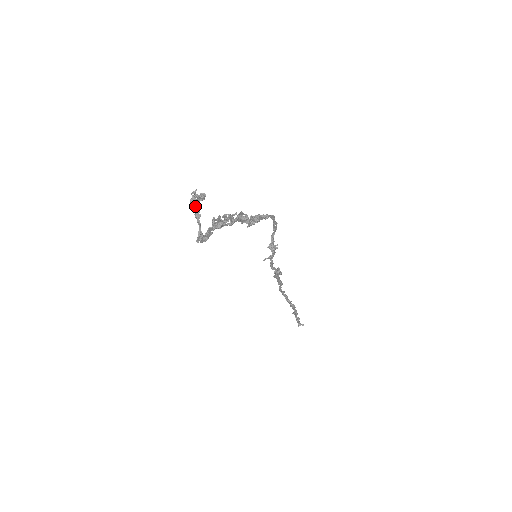
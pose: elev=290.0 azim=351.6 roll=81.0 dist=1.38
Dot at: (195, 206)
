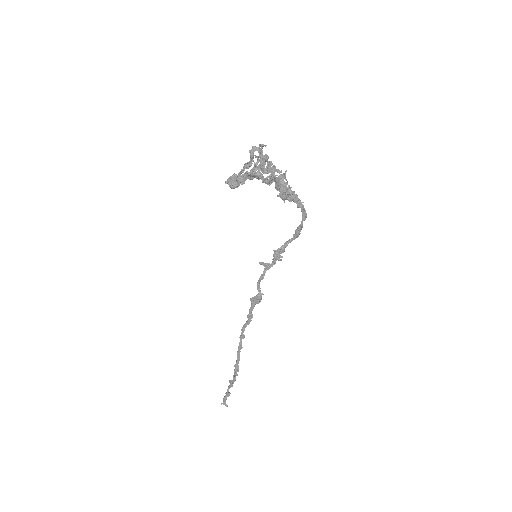
Dot at: (253, 154)
